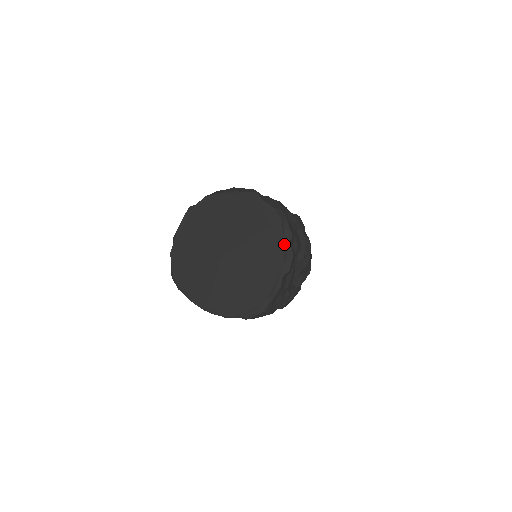
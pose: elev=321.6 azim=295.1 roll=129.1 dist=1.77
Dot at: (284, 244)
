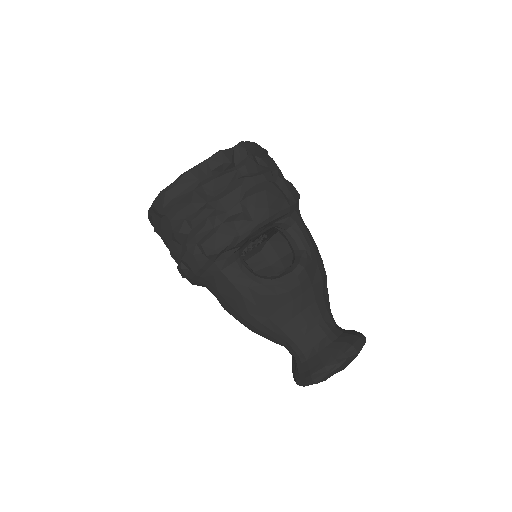
Dot at: occluded
